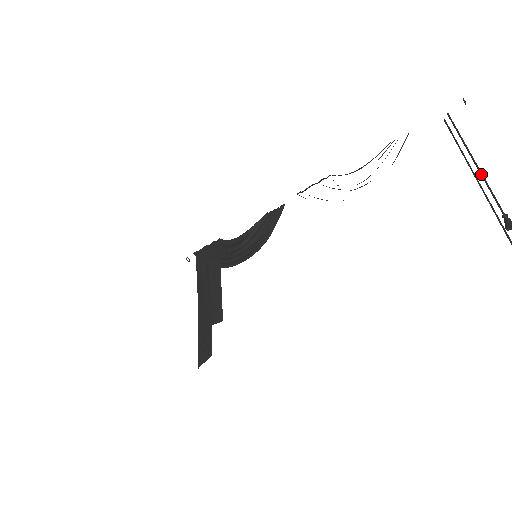
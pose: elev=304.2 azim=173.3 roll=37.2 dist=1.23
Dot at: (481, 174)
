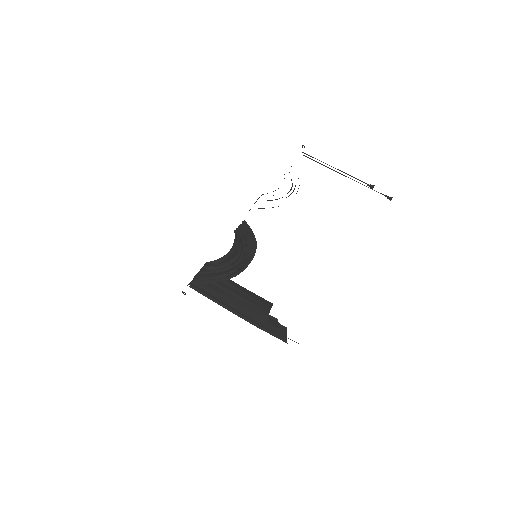
Dot at: (344, 172)
